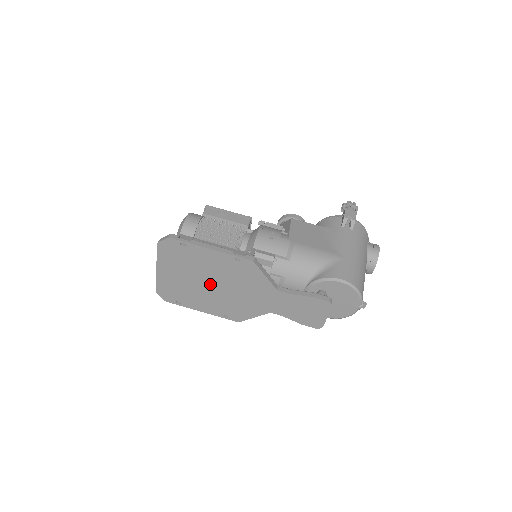
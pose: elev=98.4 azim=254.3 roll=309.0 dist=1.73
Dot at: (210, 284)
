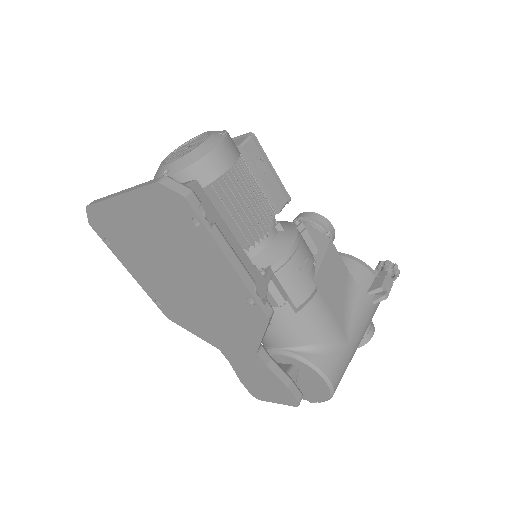
Dot at: (178, 275)
